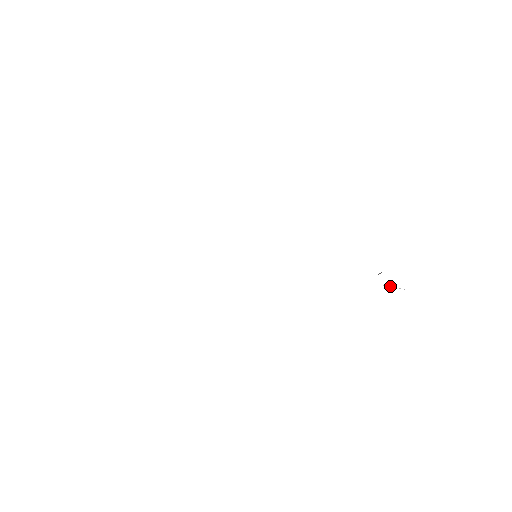
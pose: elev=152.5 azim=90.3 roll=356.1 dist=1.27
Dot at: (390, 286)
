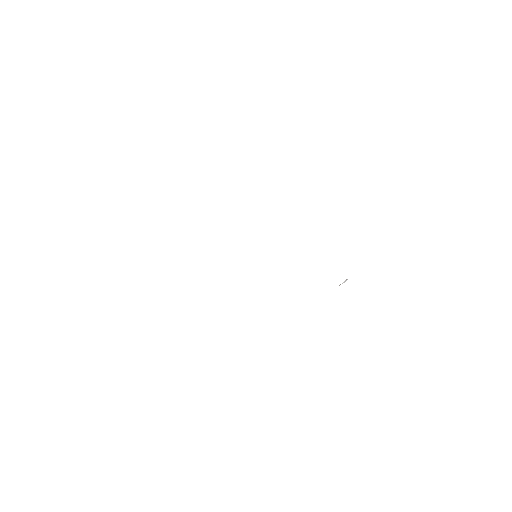
Dot at: occluded
